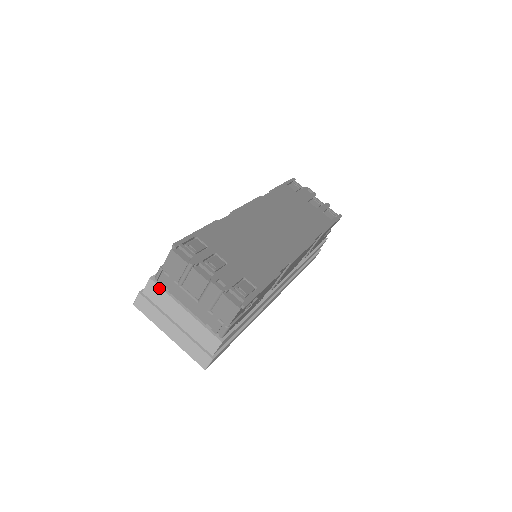
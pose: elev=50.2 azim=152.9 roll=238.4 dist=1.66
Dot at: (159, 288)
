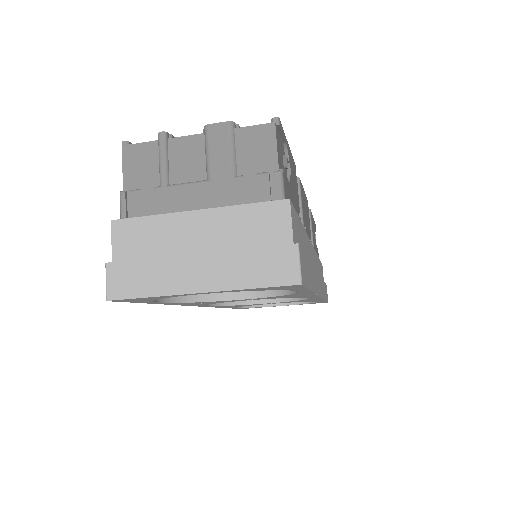
Dot at: (135, 221)
